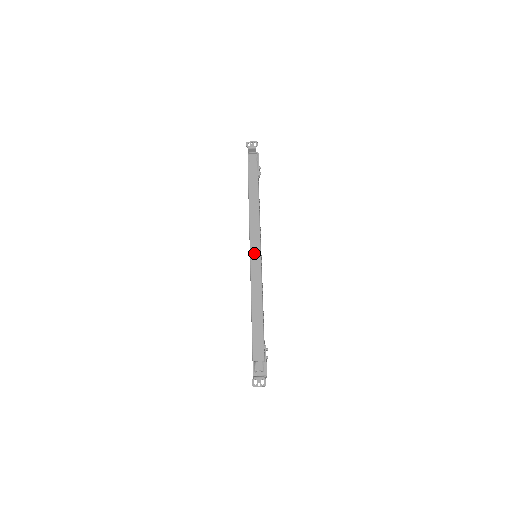
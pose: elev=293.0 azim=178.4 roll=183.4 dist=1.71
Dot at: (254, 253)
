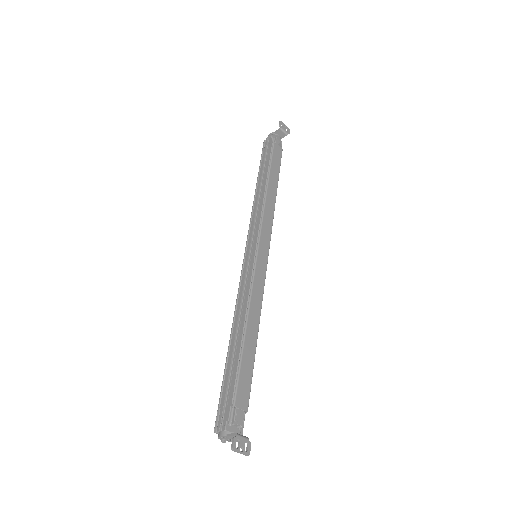
Dot at: (262, 251)
